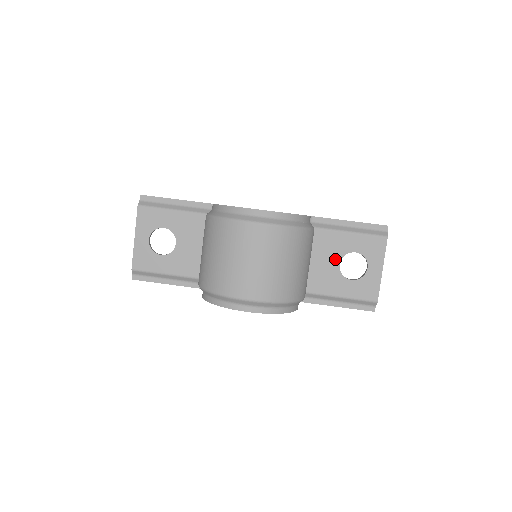
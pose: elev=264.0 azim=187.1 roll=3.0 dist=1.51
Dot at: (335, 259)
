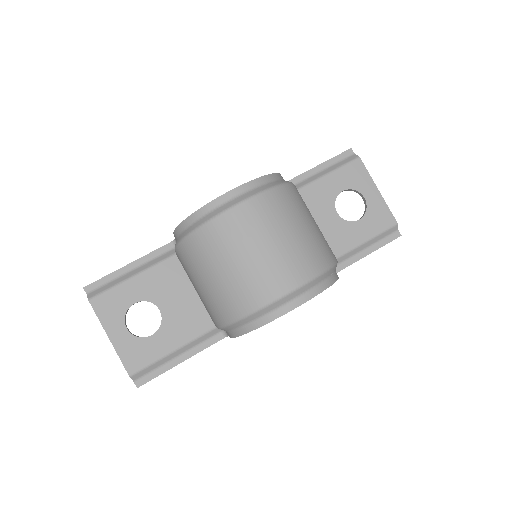
Dot at: (329, 211)
